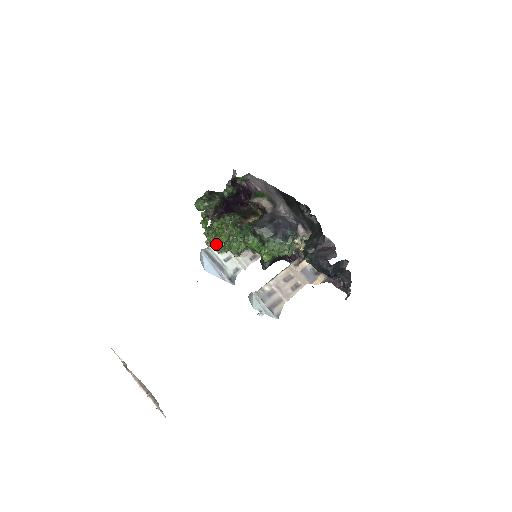
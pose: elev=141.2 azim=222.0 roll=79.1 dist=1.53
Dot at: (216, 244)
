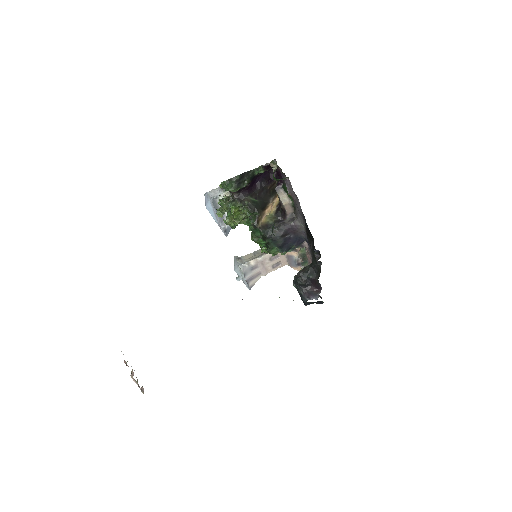
Dot at: (226, 220)
